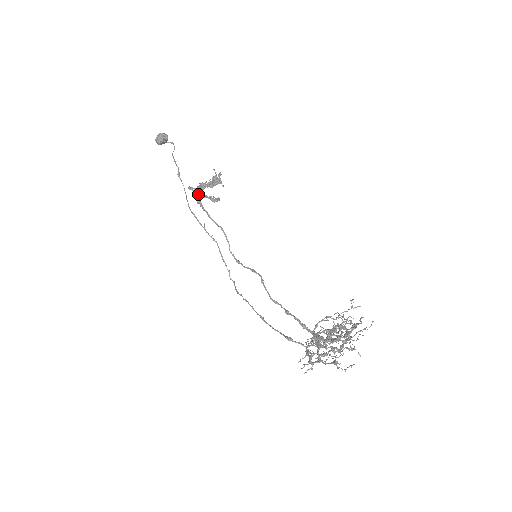
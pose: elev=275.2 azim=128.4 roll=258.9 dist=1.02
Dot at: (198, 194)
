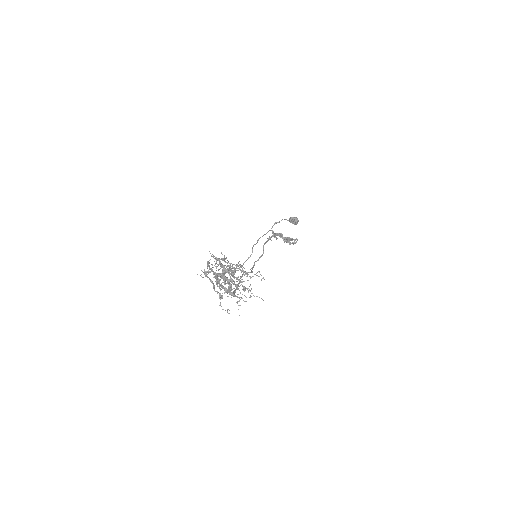
Dot at: occluded
